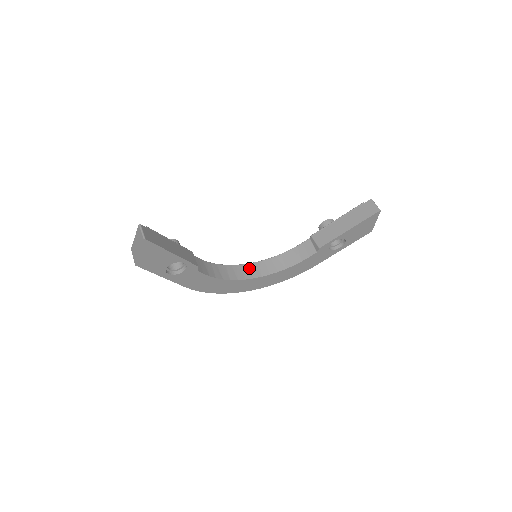
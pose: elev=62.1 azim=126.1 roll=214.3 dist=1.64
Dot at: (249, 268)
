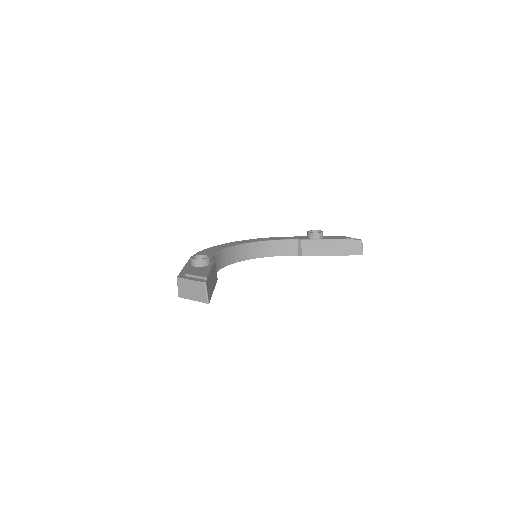
Dot at: (240, 250)
